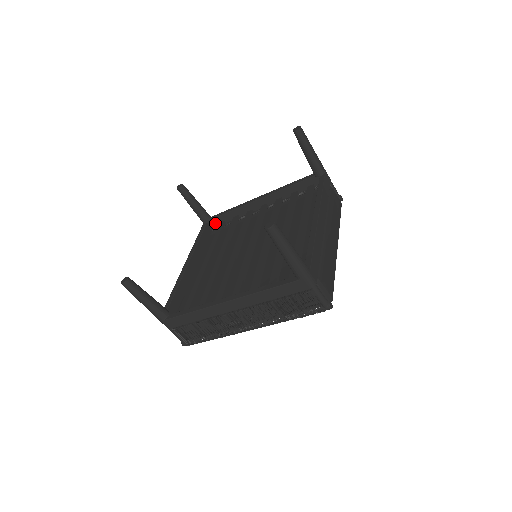
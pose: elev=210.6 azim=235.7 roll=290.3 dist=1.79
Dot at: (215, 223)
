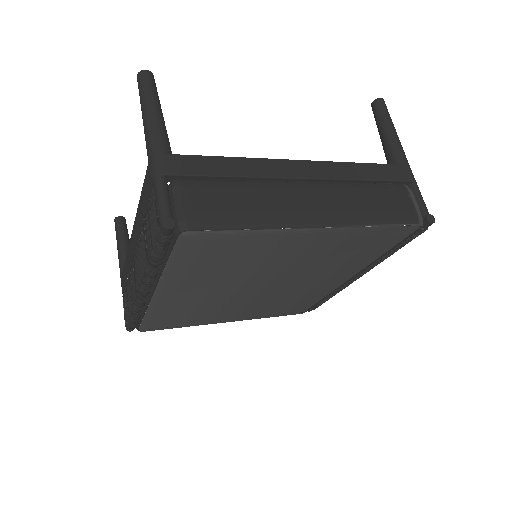
Dot at: occluded
